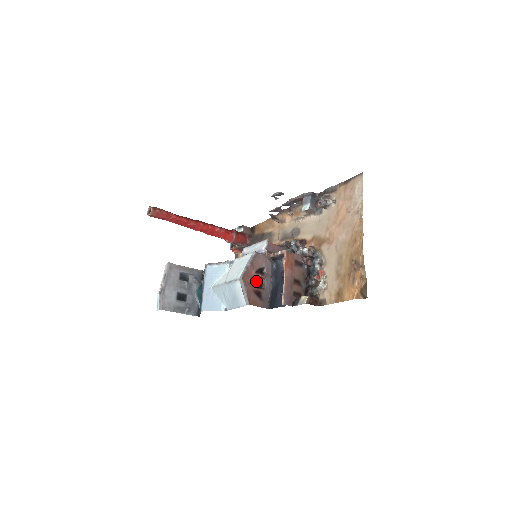
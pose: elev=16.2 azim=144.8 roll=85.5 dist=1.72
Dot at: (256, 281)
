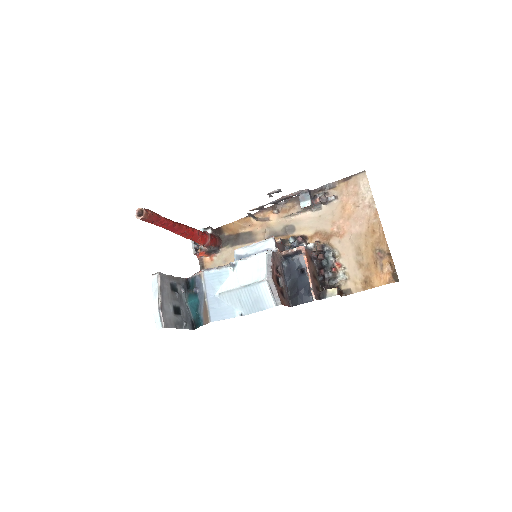
Dot at: (277, 280)
